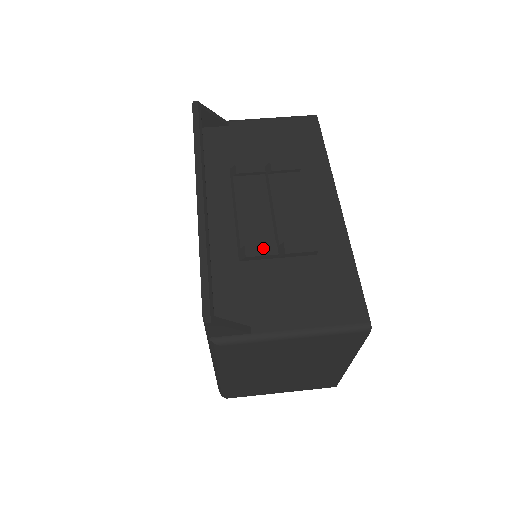
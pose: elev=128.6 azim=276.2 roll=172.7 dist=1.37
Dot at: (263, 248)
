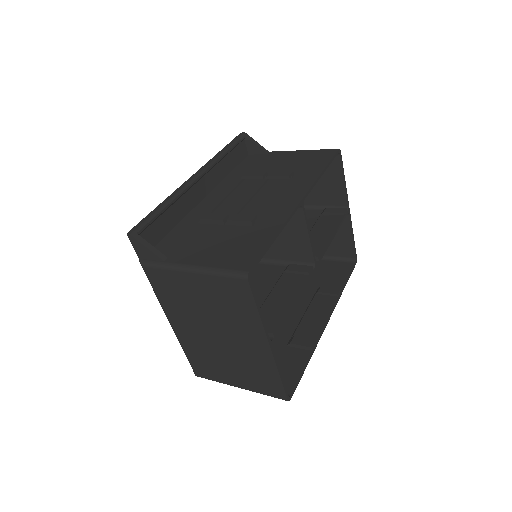
Dot at: (216, 215)
